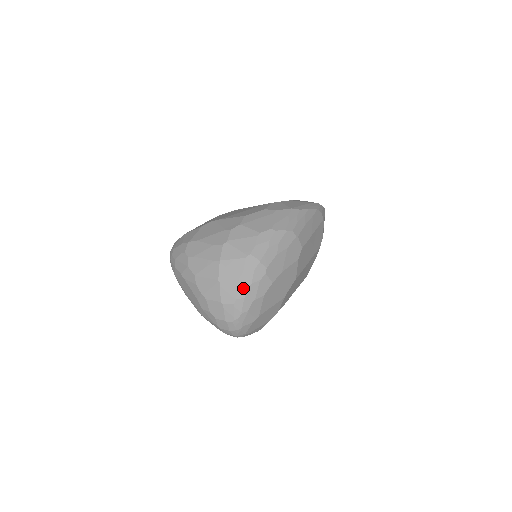
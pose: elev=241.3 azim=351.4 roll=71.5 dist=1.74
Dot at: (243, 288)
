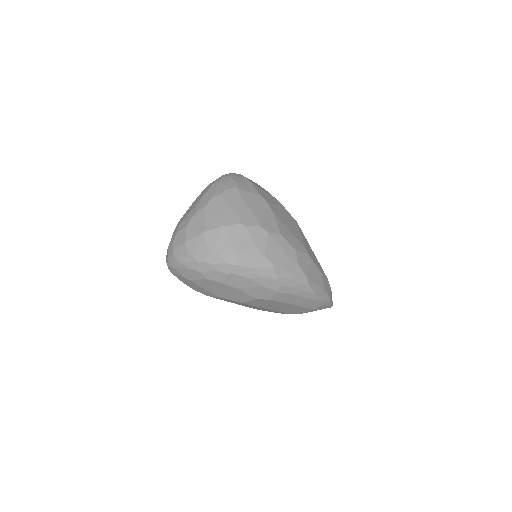
Dot at: (205, 257)
